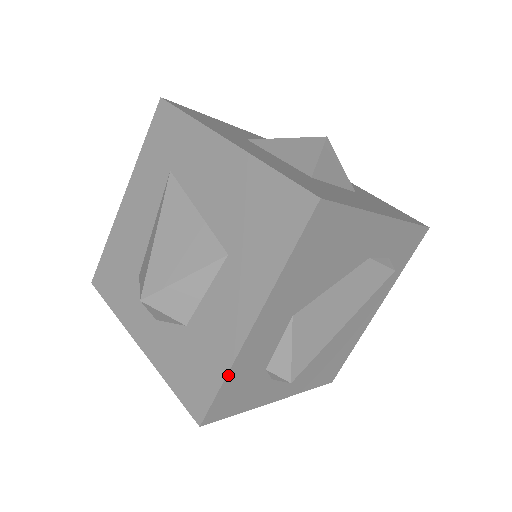
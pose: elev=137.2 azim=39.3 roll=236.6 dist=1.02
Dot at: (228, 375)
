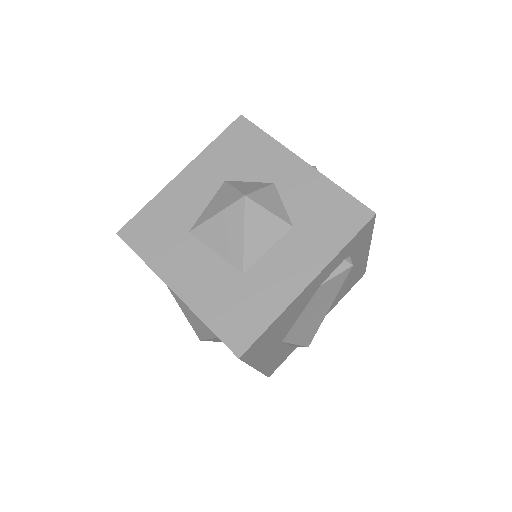
Dot at: (264, 373)
